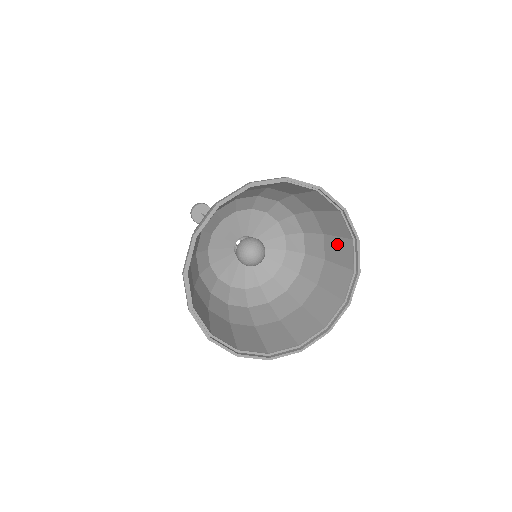
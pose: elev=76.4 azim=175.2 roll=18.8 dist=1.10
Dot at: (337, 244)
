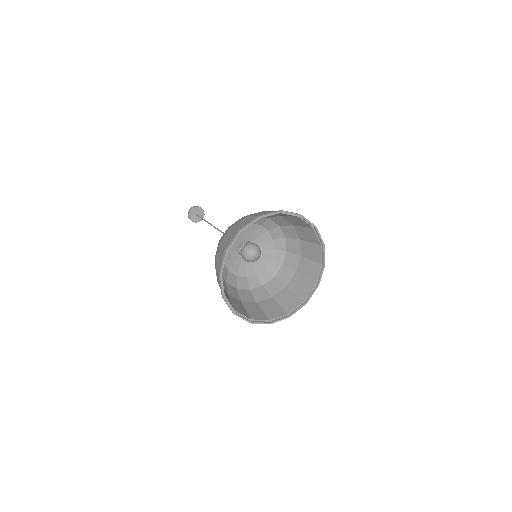
Dot at: (309, 247)
